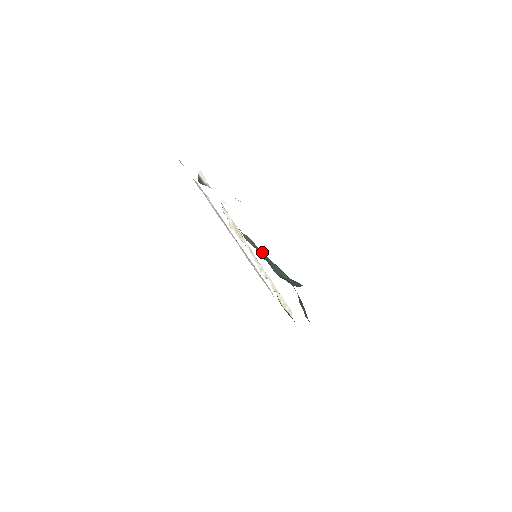
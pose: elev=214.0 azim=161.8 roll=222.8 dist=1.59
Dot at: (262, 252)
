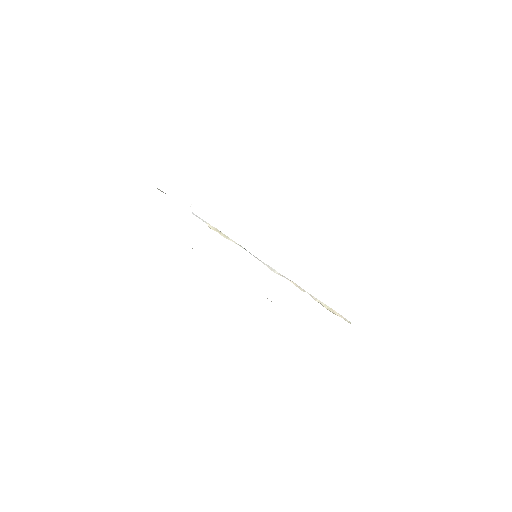
Dot at: occluded
